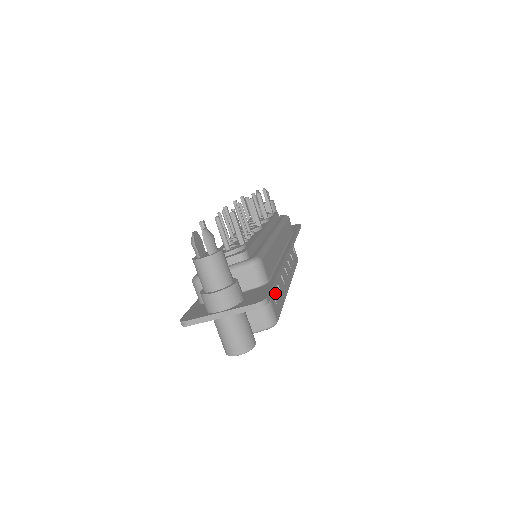
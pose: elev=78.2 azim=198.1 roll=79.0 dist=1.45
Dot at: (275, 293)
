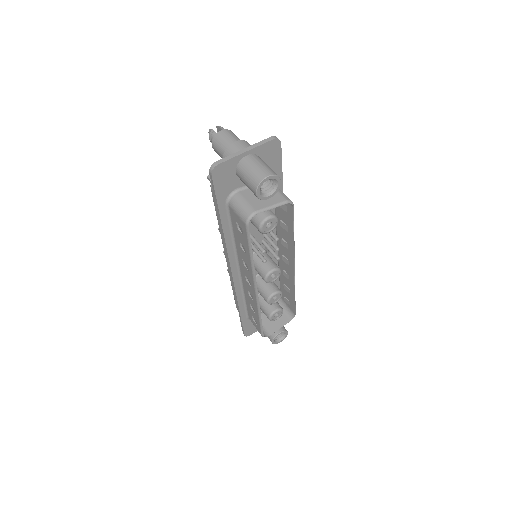
Dot at: occluded
